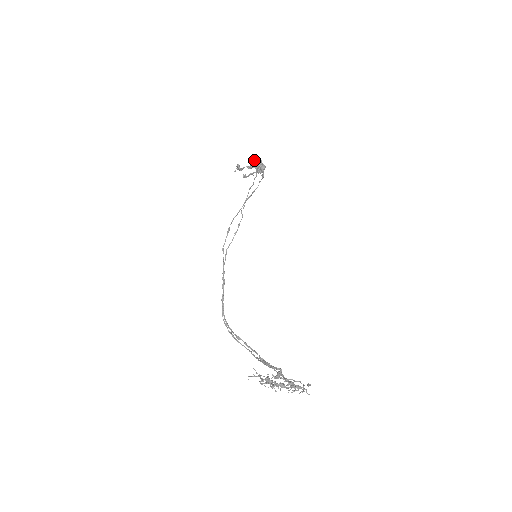
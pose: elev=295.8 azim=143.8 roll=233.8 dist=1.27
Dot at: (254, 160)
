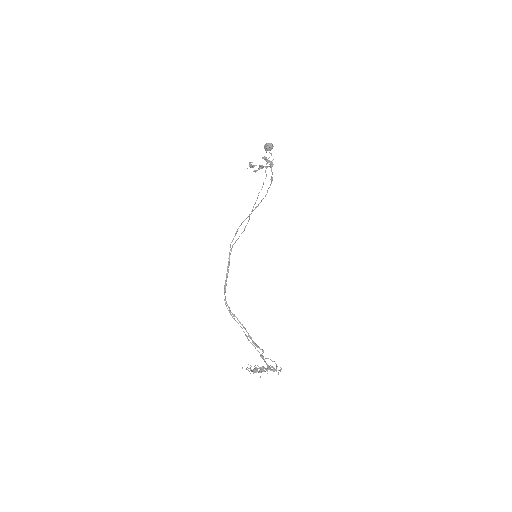
Dot at: (266, 158)
